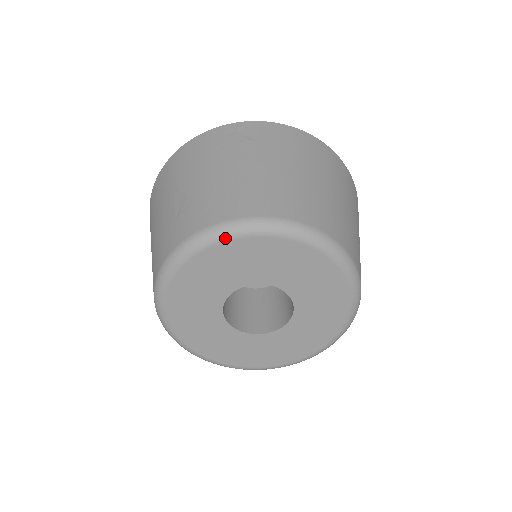
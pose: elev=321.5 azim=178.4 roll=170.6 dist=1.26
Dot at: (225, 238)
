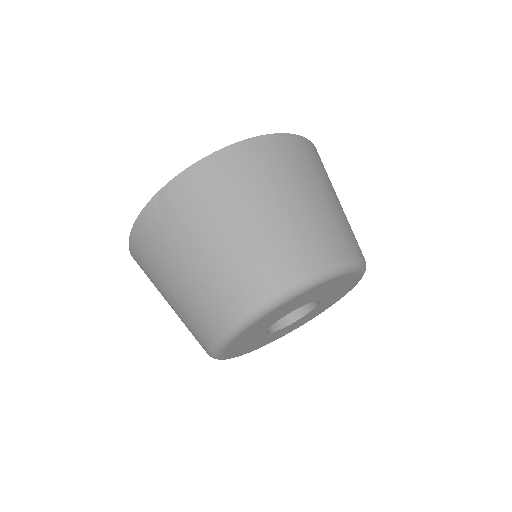
Dot at: (233, 338)
